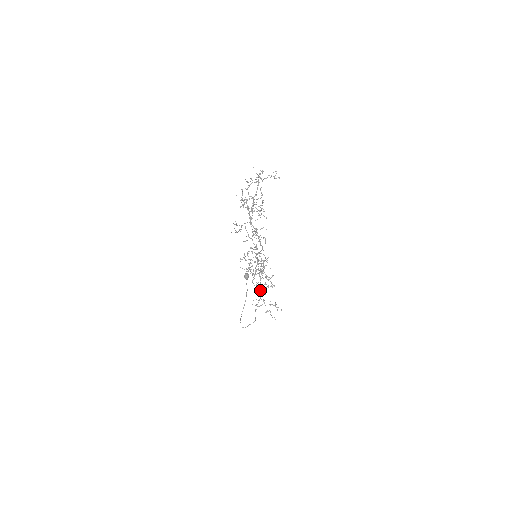
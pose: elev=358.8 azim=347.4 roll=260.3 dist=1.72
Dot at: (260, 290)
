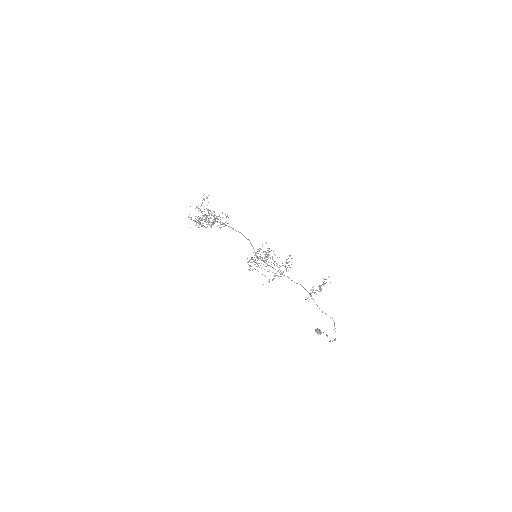
Dot at: occluded
